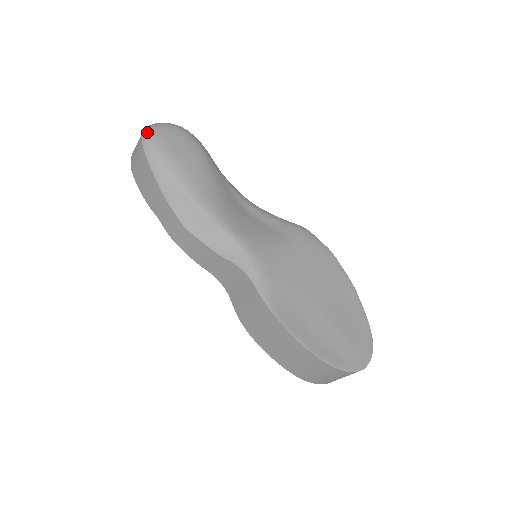
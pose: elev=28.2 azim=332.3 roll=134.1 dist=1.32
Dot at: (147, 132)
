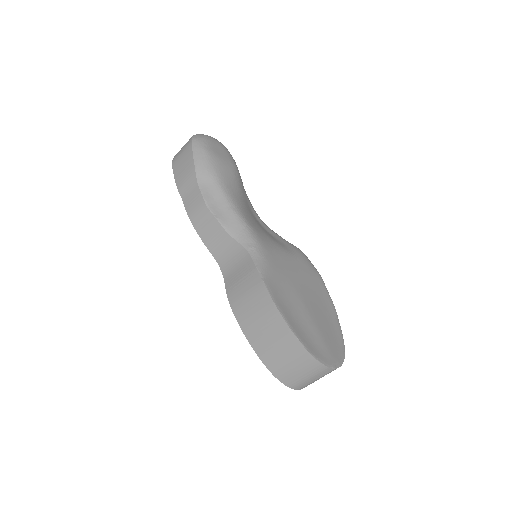
Dot at: (198, 135)
